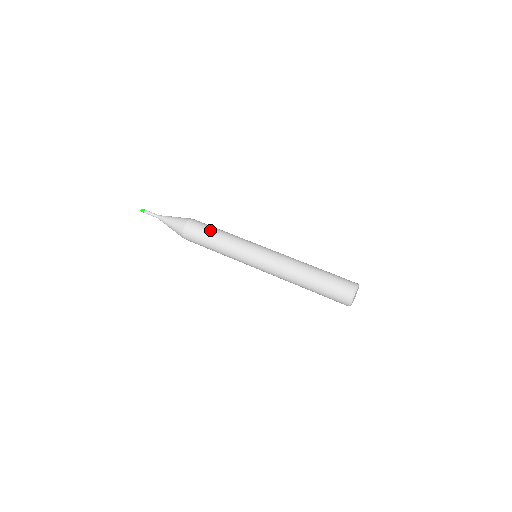
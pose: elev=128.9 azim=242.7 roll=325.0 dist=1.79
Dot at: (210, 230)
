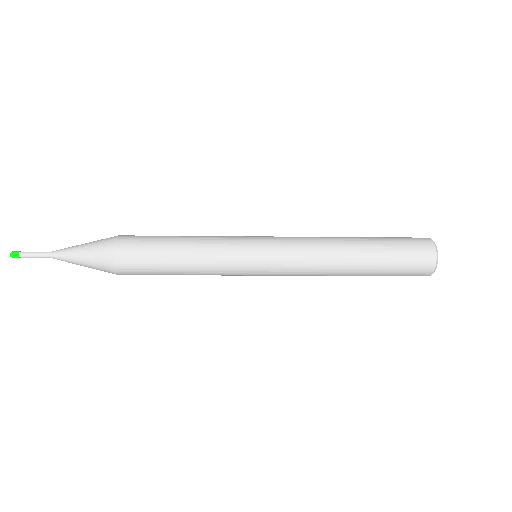
Dot at: (164, 237)
